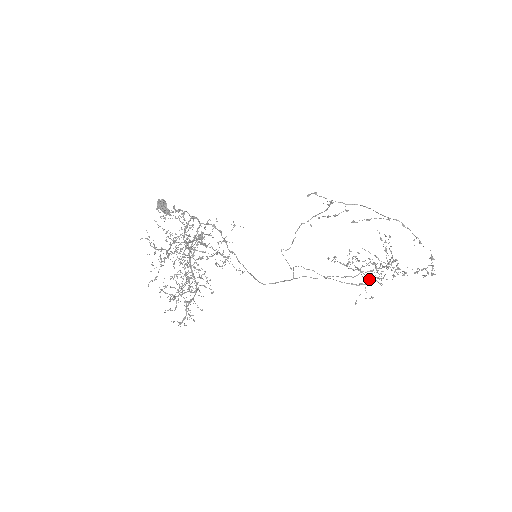
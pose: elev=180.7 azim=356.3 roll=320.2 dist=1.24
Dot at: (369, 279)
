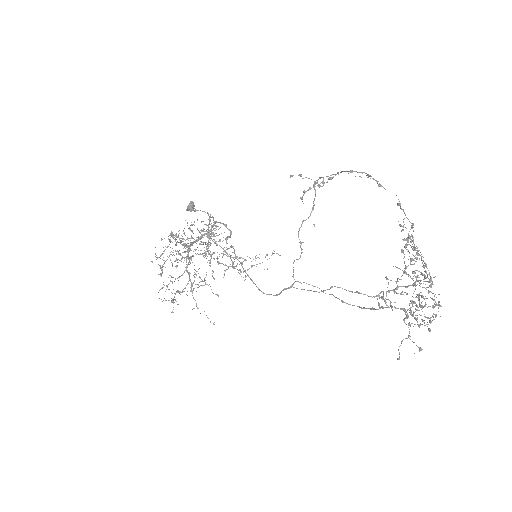
Dot at: occluded
